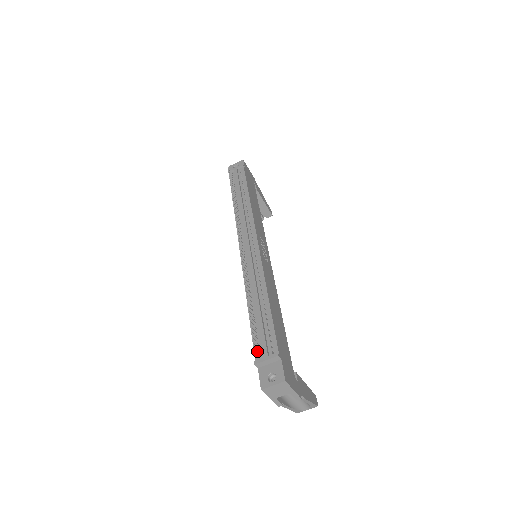
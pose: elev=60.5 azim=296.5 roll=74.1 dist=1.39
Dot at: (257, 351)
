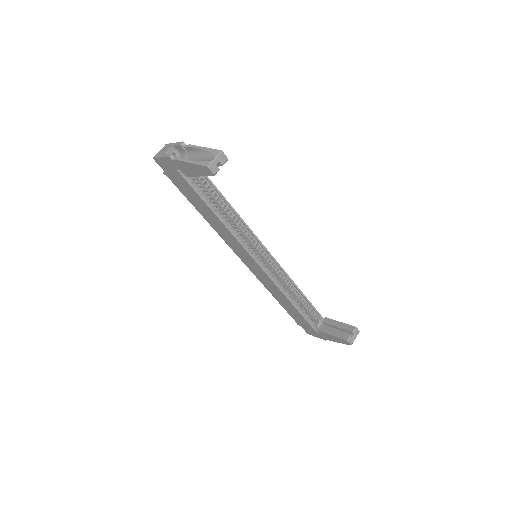
Dot at: occluded
